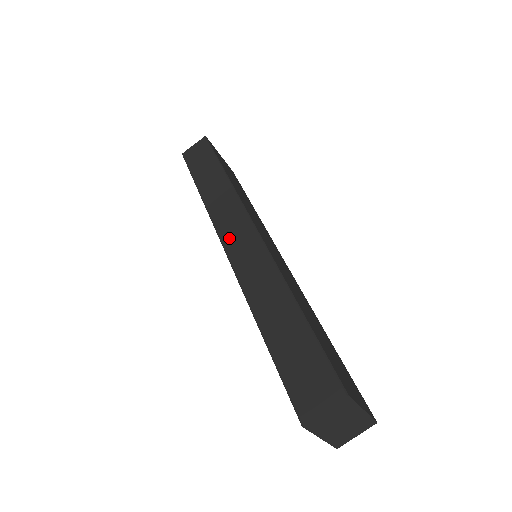
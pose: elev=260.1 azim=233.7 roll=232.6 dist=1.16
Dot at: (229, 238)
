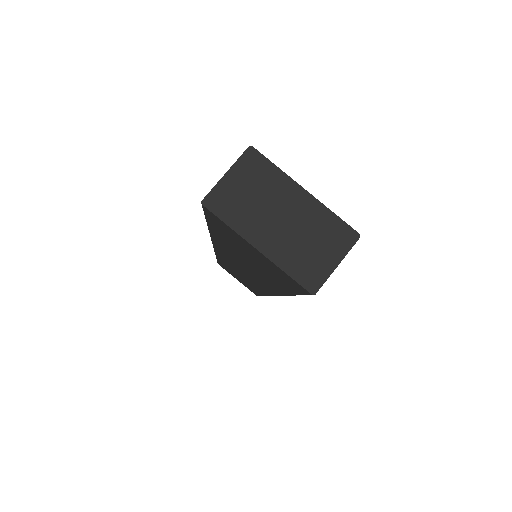
Dot at: occluded
